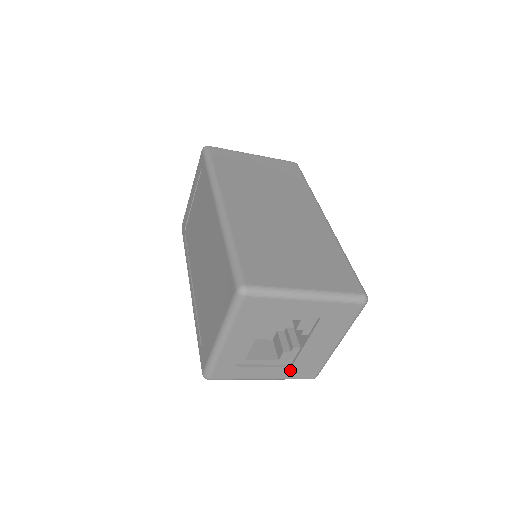
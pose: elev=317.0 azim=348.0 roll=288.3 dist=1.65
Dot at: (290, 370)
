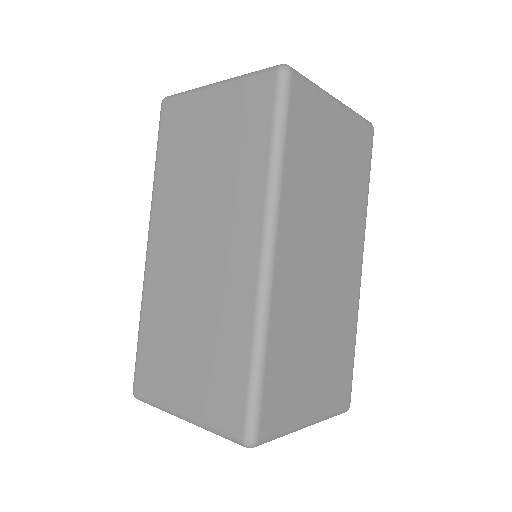
Dot at: occluded
